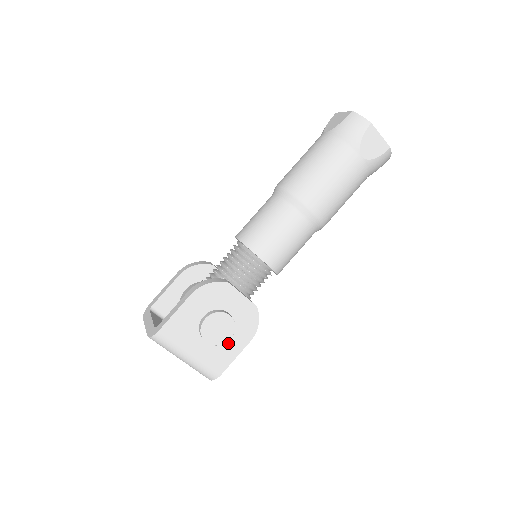
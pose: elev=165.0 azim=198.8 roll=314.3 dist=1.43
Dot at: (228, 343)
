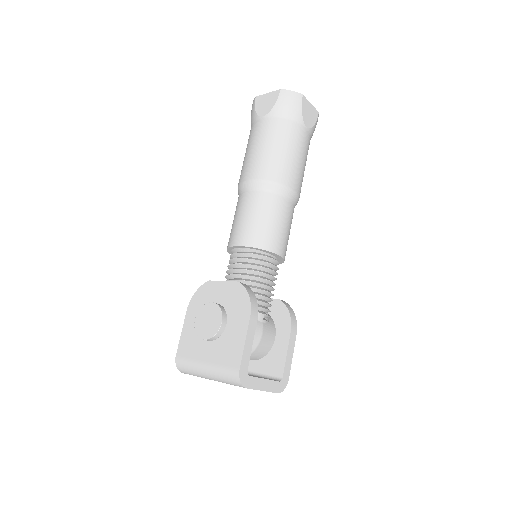
Dot at: (231, 332)
